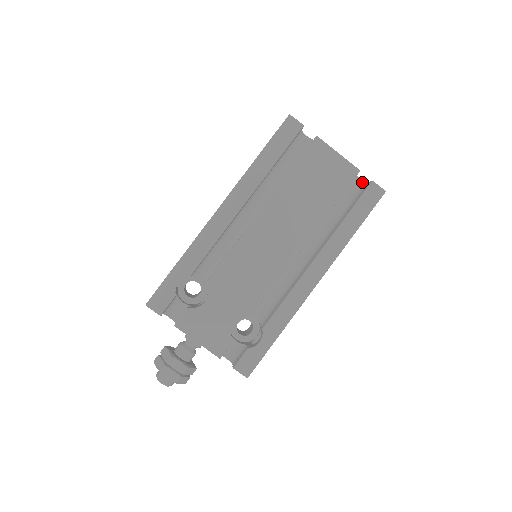
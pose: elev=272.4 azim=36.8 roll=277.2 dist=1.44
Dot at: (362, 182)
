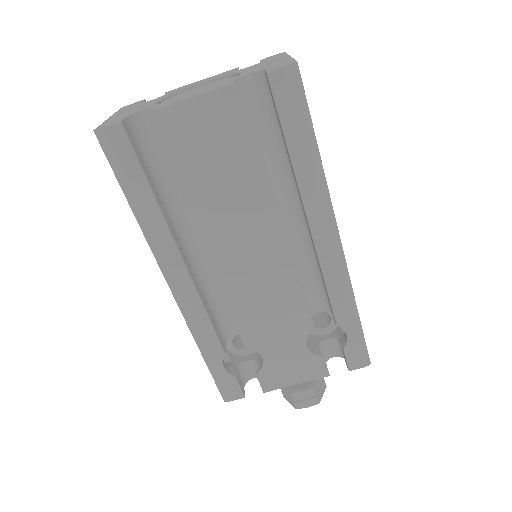
Dot at: (259, 75)
